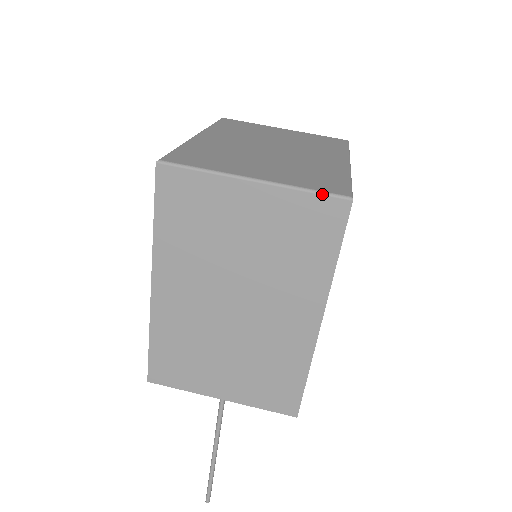
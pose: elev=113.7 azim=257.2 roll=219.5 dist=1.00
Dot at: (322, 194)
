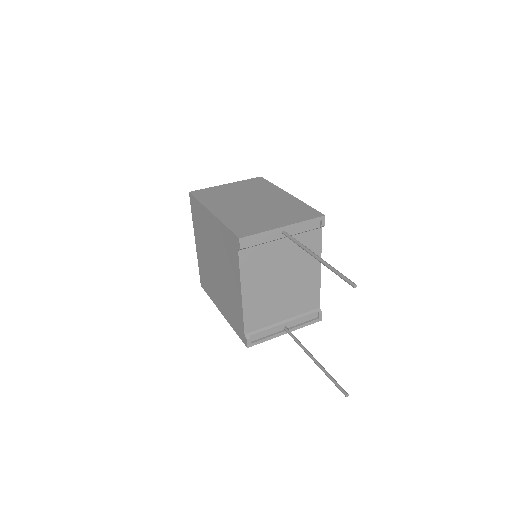
Dot at: (250, 179)
